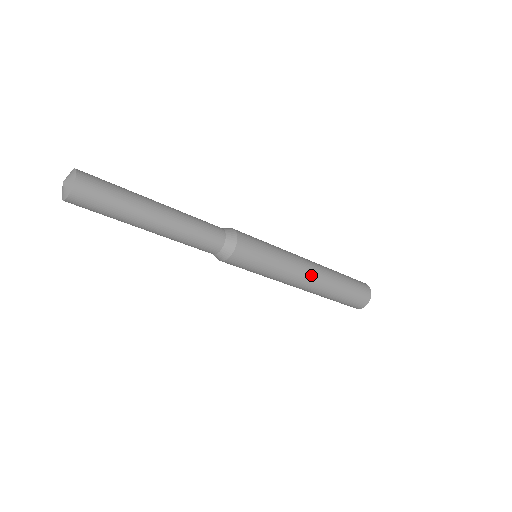
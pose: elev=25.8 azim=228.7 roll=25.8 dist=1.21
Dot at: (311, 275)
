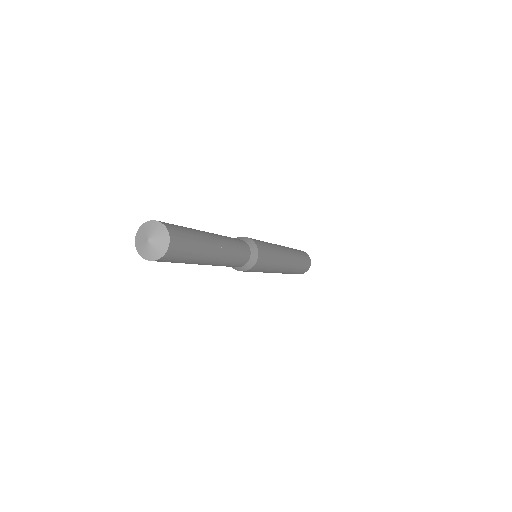
Dot at: (287, 266)
